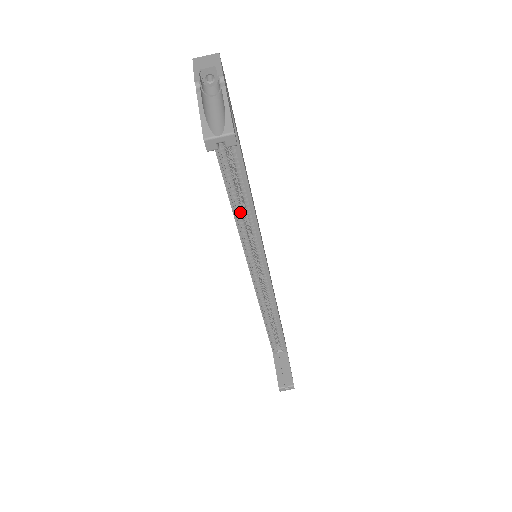
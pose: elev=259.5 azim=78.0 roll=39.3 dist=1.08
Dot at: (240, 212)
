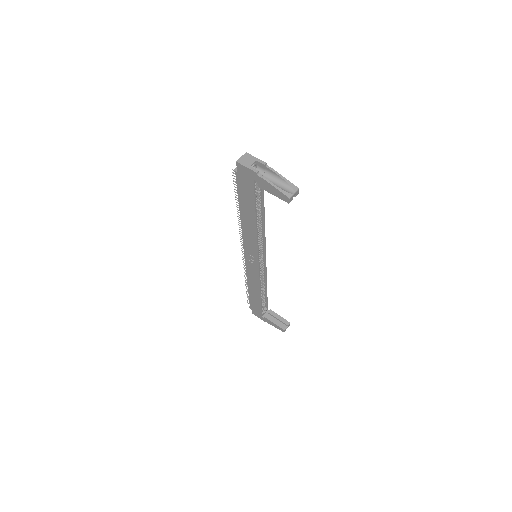
Dot at: (258, 232)
